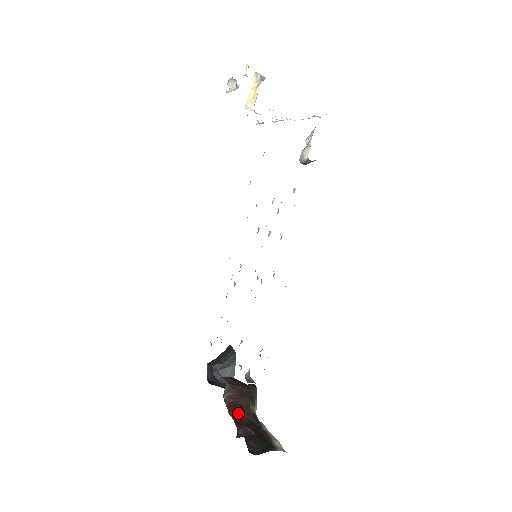
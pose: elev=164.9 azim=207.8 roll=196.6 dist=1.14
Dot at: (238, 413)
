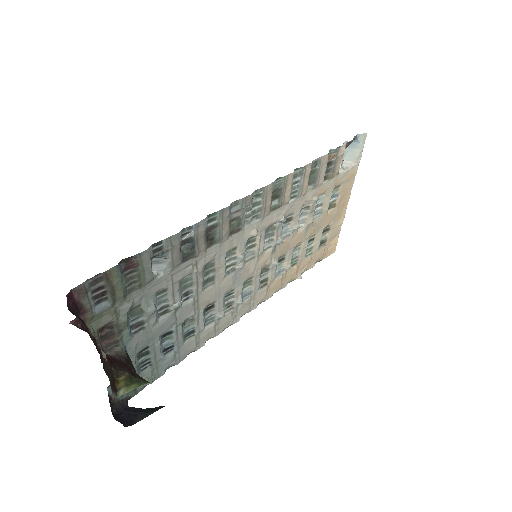
Dot at: occluded
